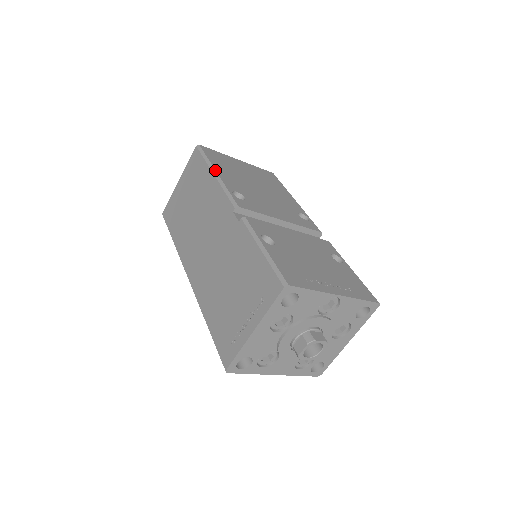
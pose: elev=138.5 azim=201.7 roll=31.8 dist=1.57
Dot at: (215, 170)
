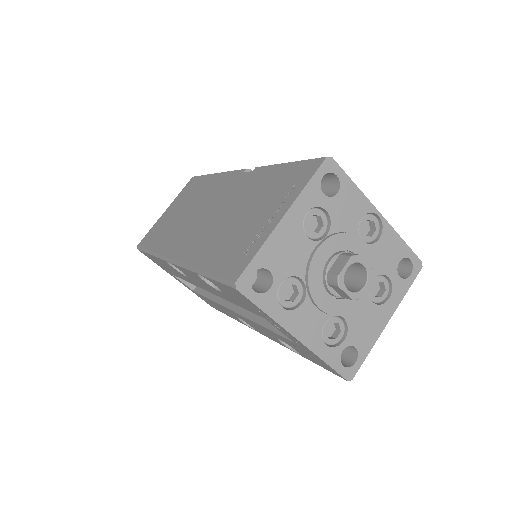
Dot at: occluded
